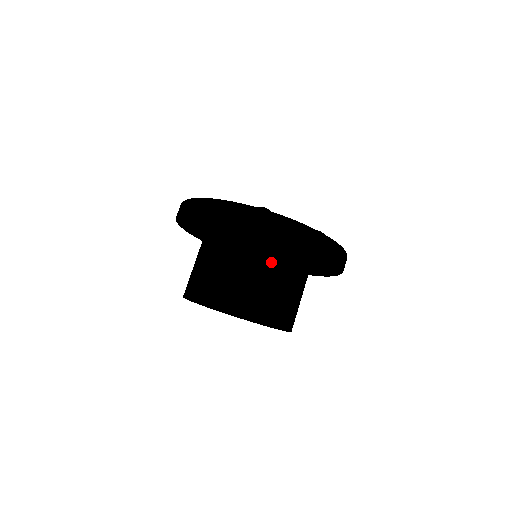
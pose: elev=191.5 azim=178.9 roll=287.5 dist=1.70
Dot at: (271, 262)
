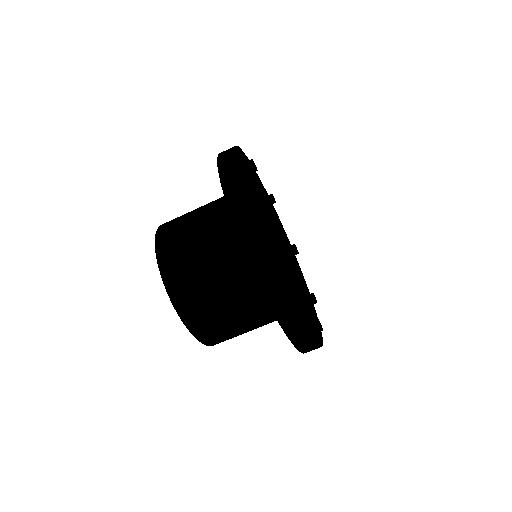
Dot at: (261, 320)
